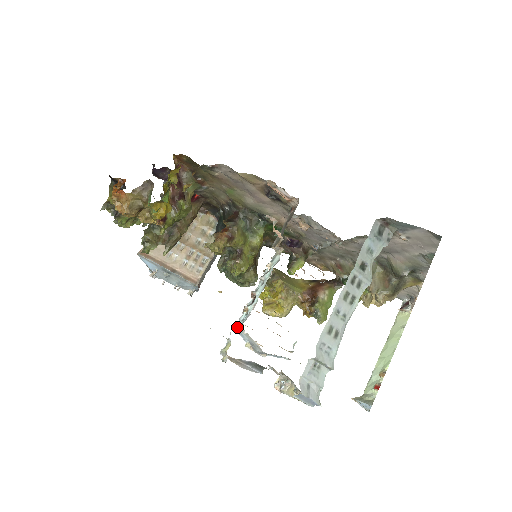
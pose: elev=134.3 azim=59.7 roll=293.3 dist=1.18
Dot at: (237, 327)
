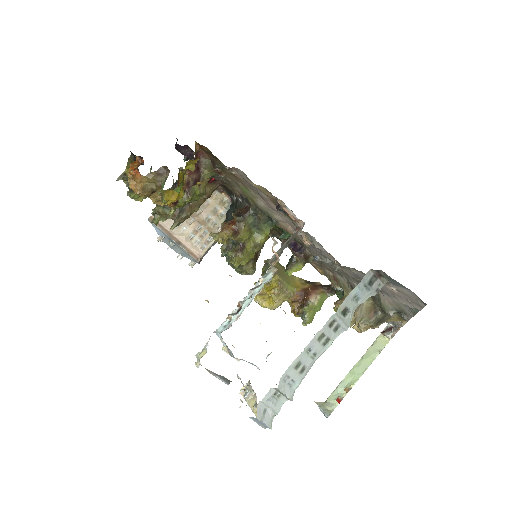
Dot at: (218, 332)
